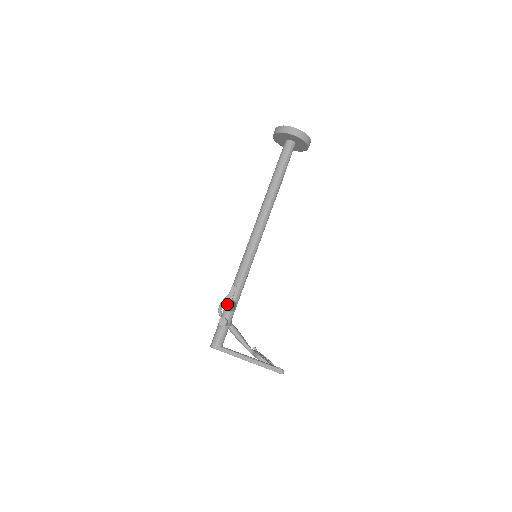
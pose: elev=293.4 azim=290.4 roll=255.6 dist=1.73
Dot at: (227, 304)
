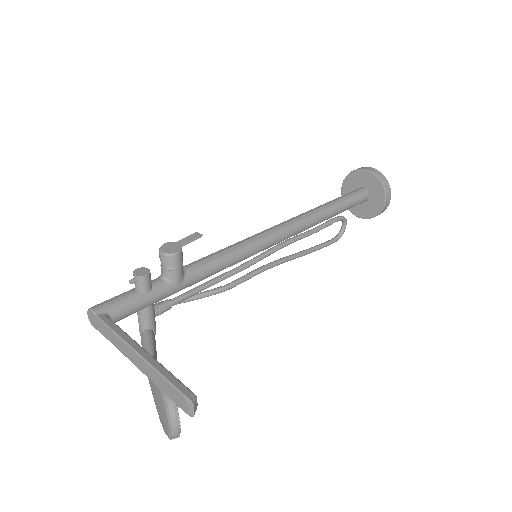
Dot at: (170, 247)
